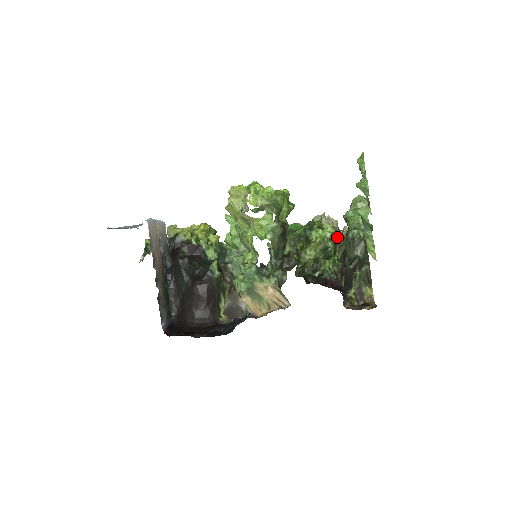
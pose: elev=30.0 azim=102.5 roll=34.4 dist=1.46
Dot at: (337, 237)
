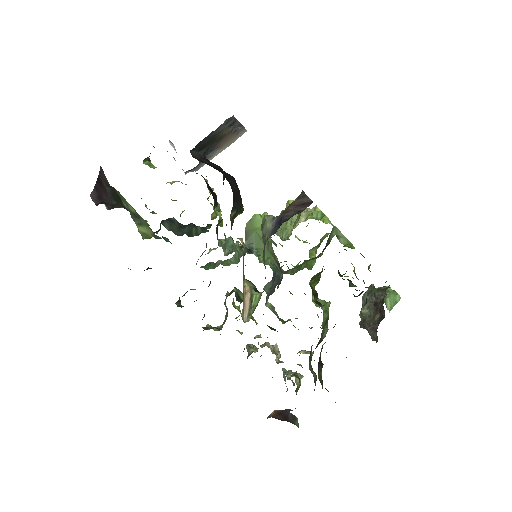
Dot at: occluded
